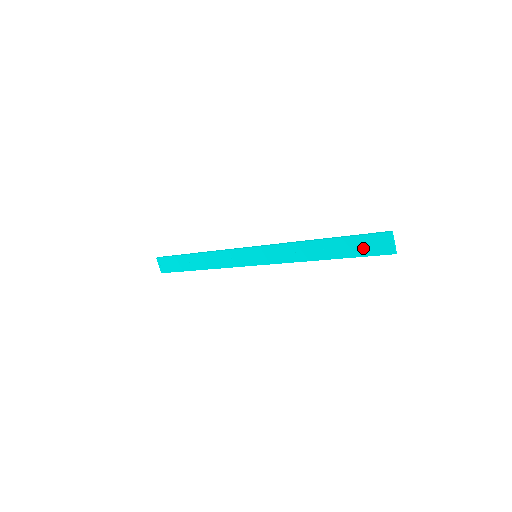
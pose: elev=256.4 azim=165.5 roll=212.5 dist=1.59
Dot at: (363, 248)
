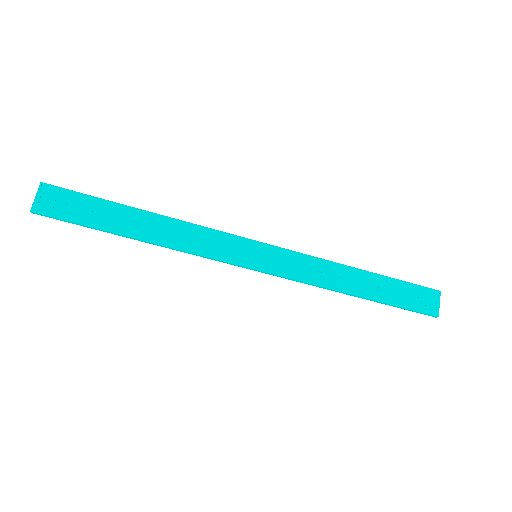
Dot at: (407, 298)
